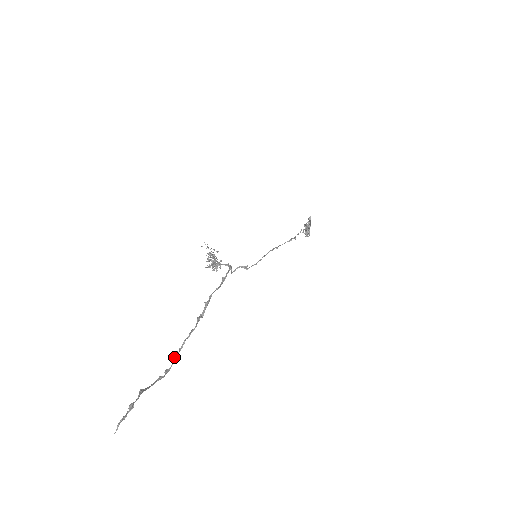
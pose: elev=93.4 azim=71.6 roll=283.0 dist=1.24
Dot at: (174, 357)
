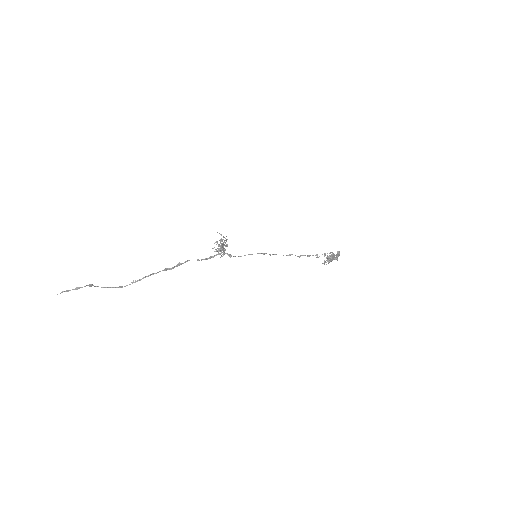
Dot at: (132, 282)
